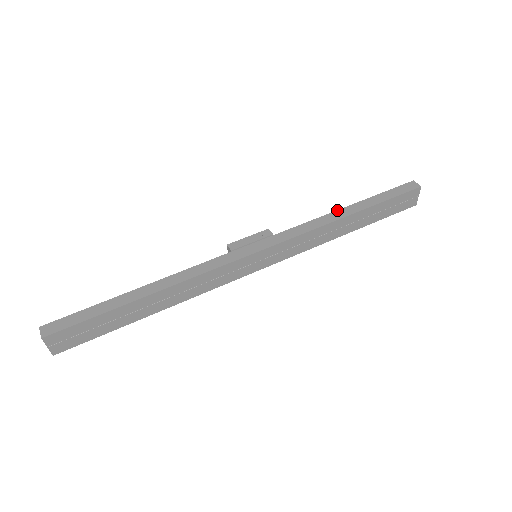
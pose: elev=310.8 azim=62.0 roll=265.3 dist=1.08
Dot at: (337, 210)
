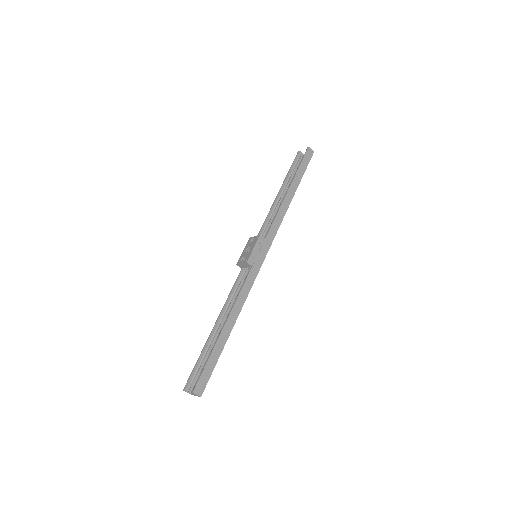
Dot at: (285, 197)
